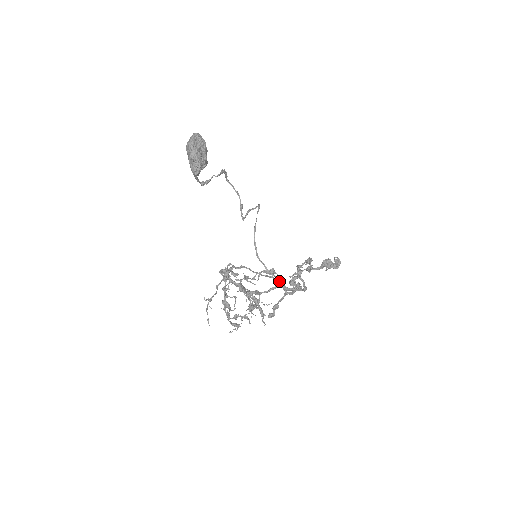
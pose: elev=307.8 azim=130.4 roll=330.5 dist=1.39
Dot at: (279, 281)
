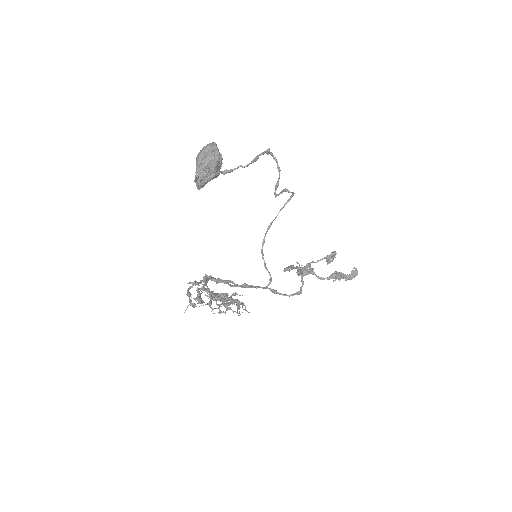
Dot at: (245, 310)
